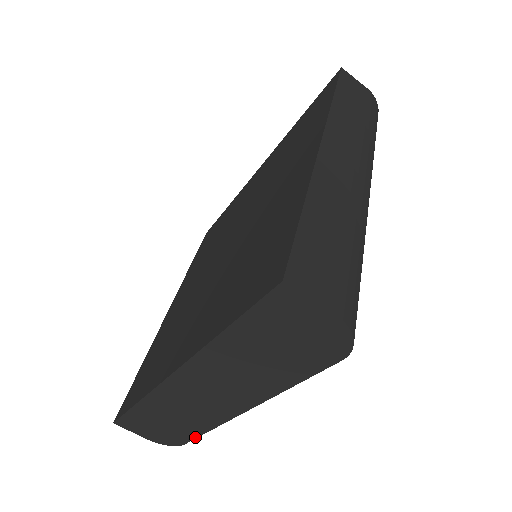
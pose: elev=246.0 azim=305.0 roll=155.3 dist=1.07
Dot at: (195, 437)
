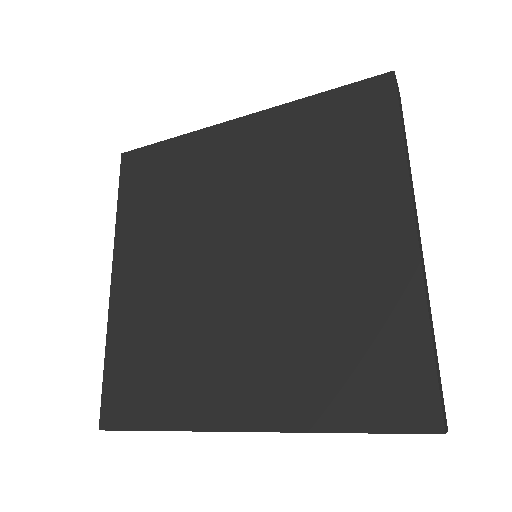
Dot at: occluded
